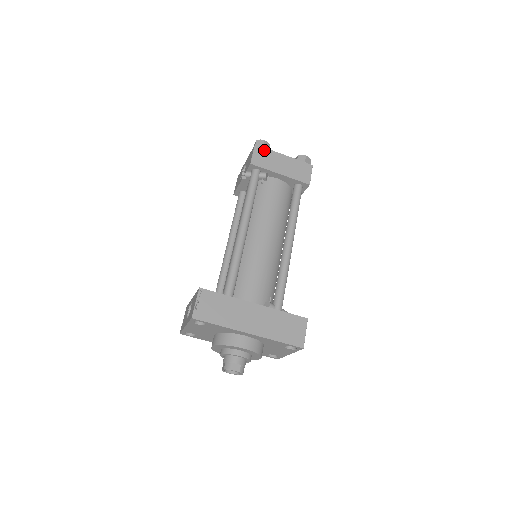
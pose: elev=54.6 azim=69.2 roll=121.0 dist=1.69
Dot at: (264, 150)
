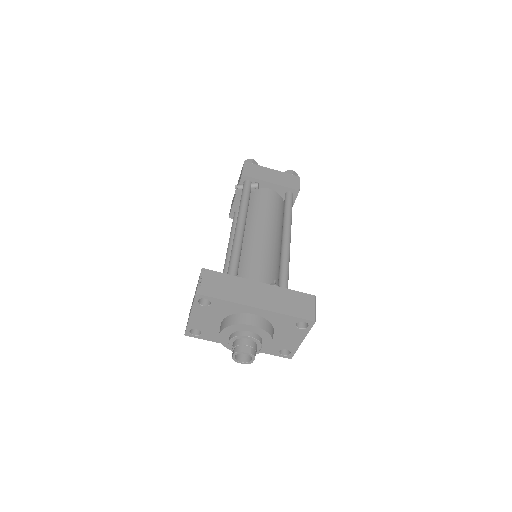
Dot at: (253, 165)
